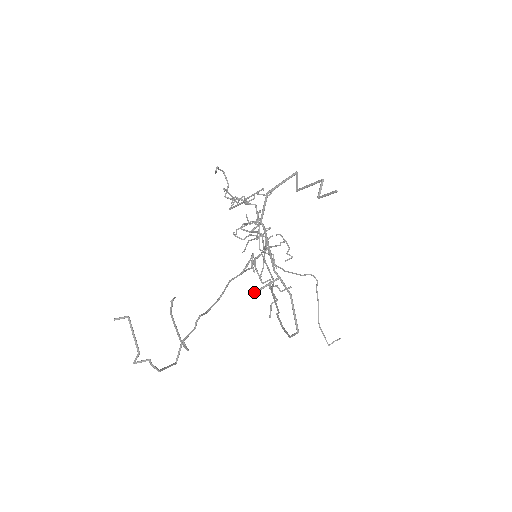
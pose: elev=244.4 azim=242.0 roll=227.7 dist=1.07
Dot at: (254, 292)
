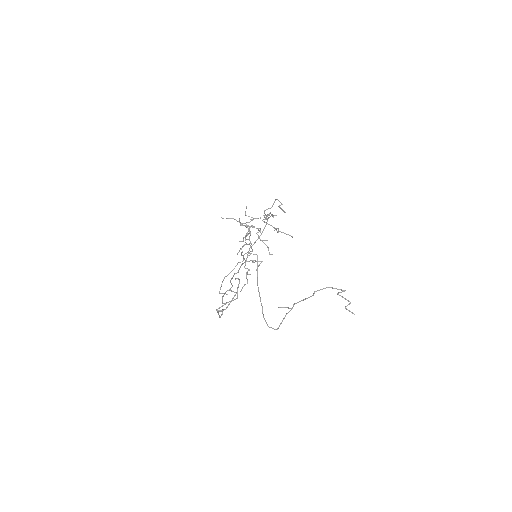
Dot at: (279, 307)
